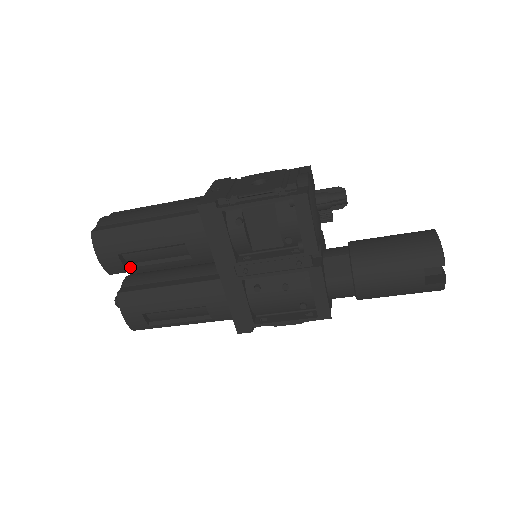
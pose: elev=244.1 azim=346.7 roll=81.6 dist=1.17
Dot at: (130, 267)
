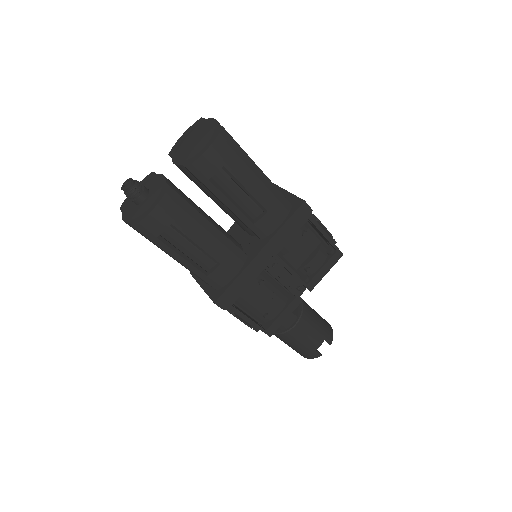
Dot at: (212, 182)
